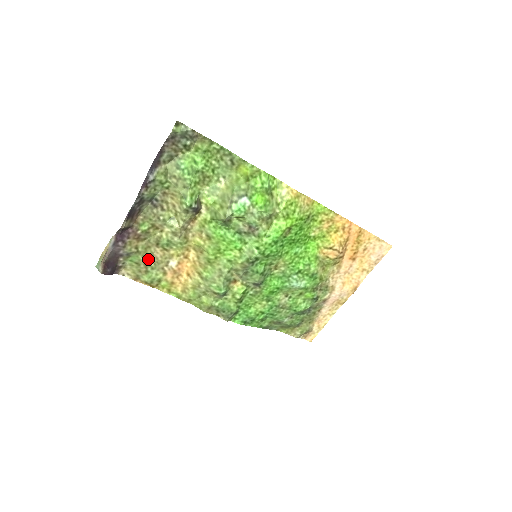
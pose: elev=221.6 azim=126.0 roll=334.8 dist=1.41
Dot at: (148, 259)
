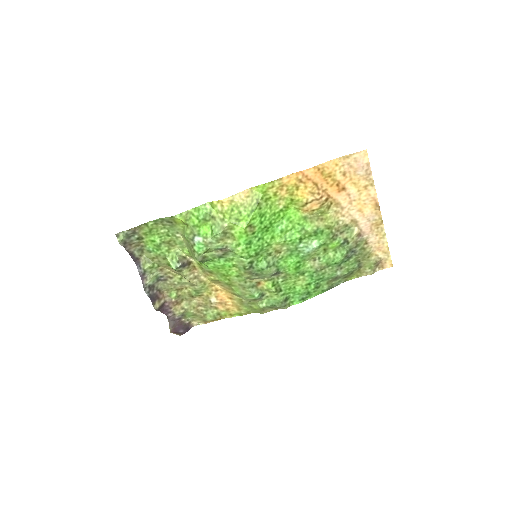
Dot at: (197, 308)
